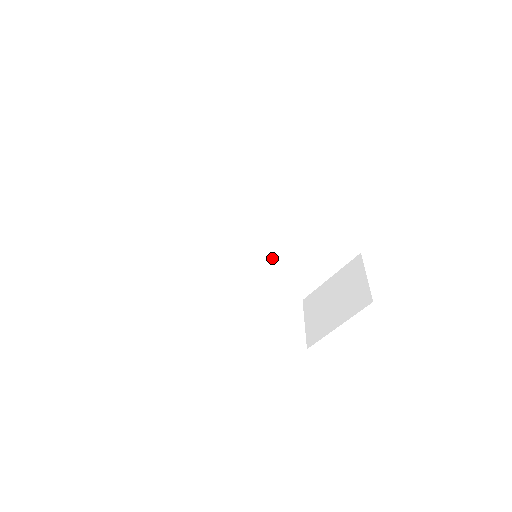
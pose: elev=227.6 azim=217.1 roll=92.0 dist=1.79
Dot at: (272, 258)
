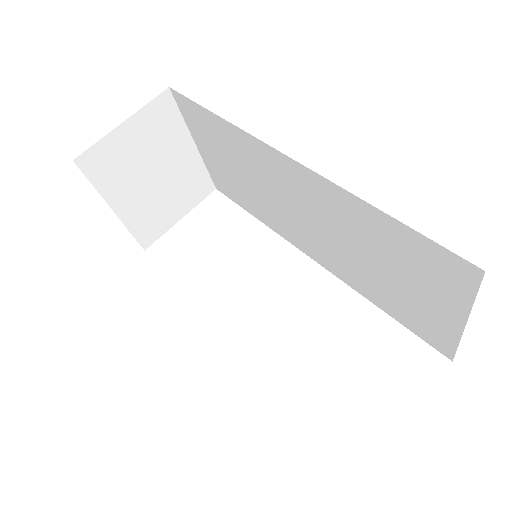
Dot at: (349, 262)
